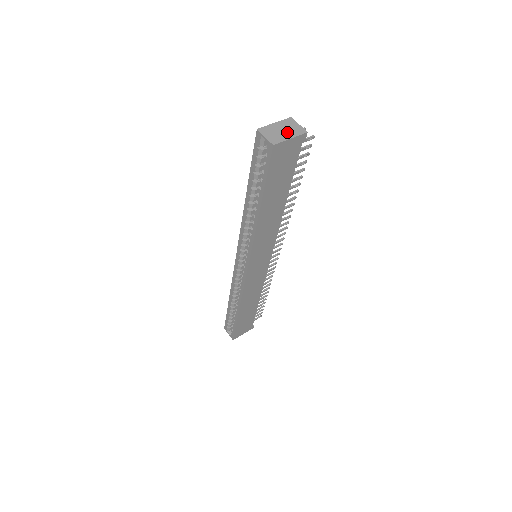
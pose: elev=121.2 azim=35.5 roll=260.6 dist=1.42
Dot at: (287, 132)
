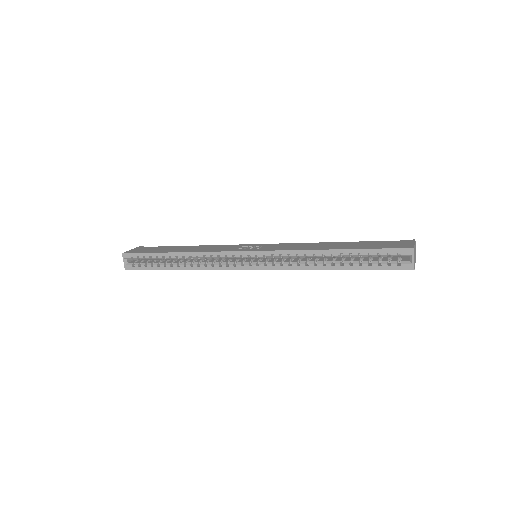
Dot at: (415, 257)
